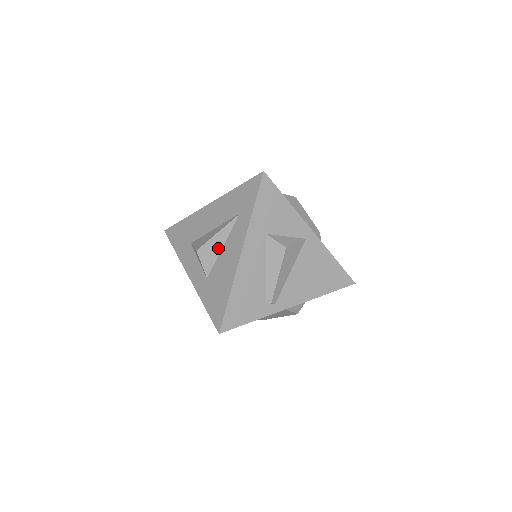
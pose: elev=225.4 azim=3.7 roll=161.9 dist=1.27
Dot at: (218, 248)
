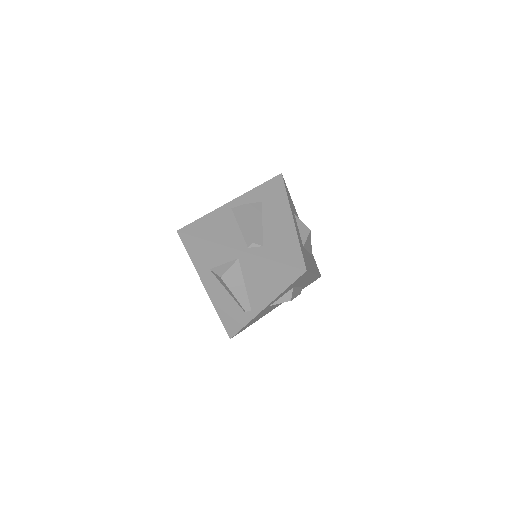
Dot at: occluded
